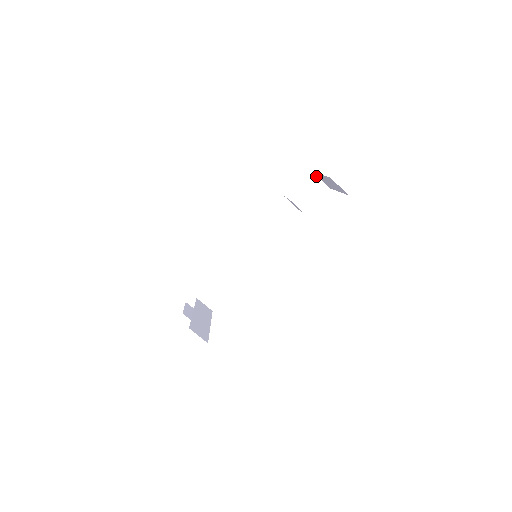
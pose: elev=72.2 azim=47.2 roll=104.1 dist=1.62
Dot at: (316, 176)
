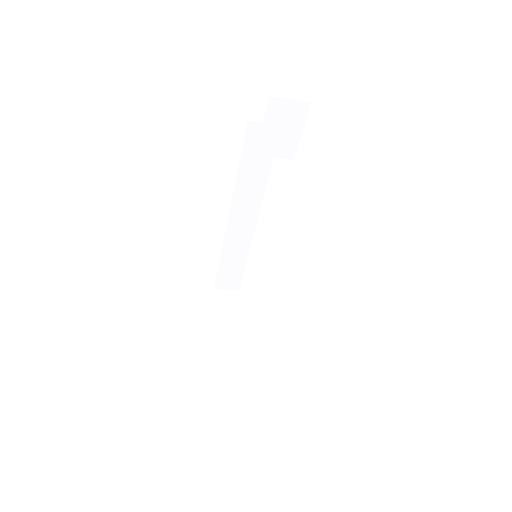
Dot at: (276, 98)
